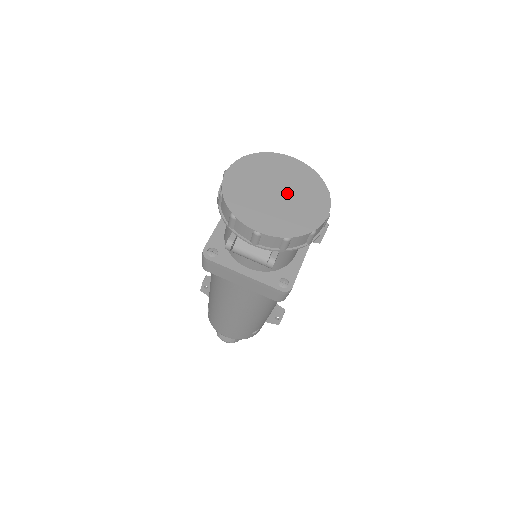
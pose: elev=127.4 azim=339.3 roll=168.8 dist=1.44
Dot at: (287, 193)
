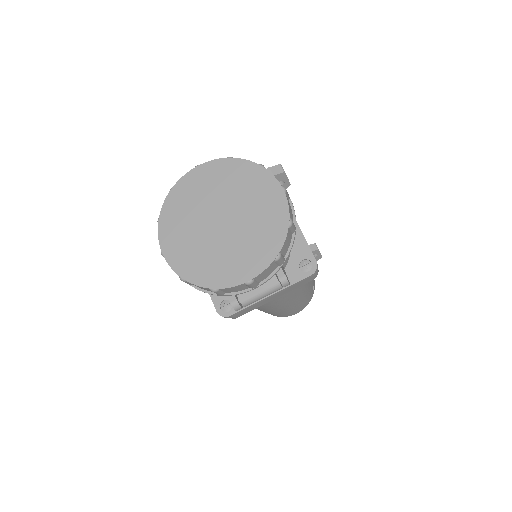
Dot at: (229, 212)
